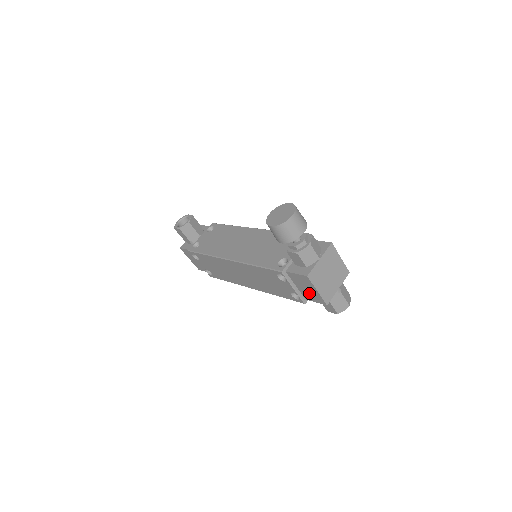
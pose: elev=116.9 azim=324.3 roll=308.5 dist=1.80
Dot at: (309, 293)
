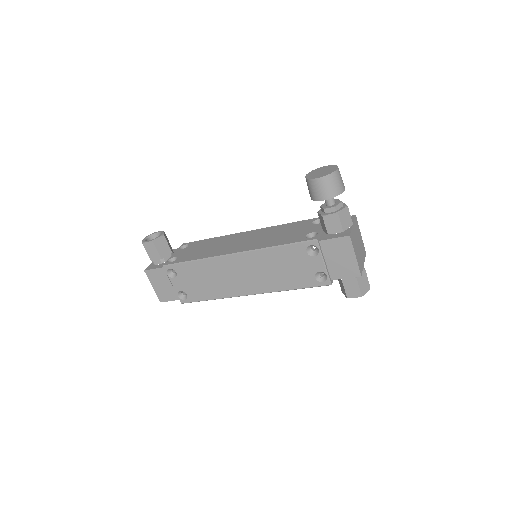
Dot at: (341, 266)
